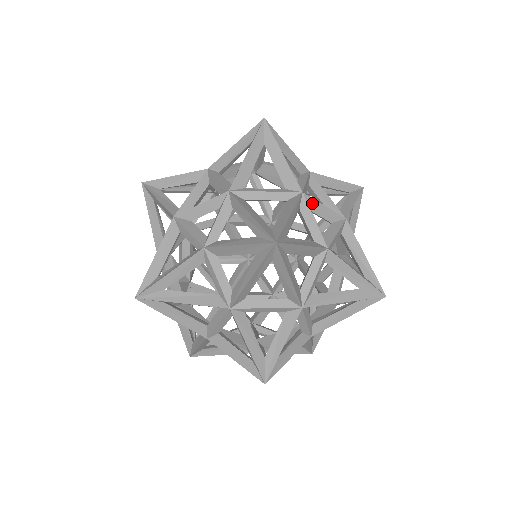
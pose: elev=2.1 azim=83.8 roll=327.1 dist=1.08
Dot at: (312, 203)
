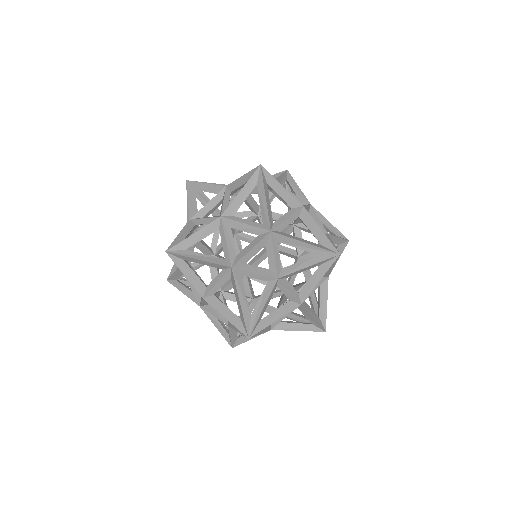
Dot at: occluded
